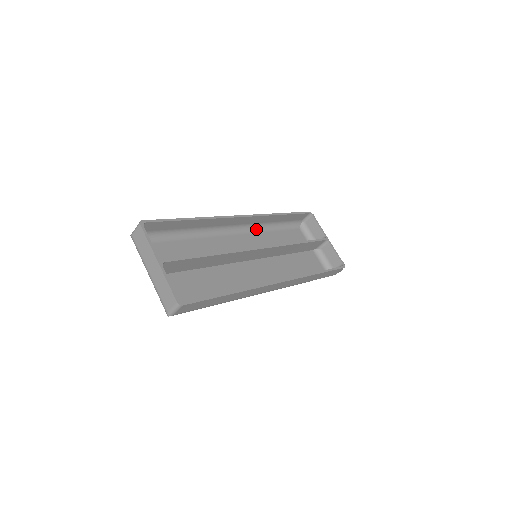
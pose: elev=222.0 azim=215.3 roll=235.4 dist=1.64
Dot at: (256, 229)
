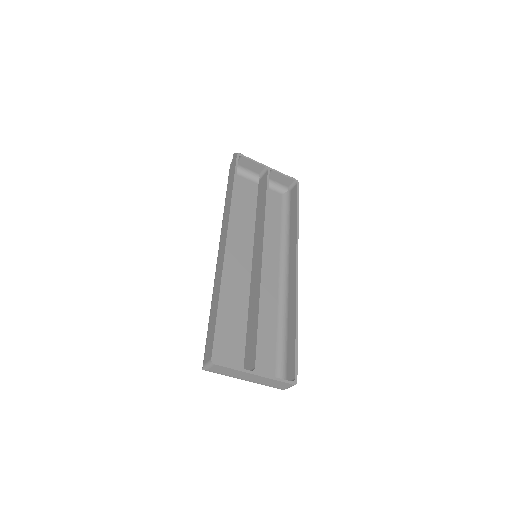
Dot at: occluded
